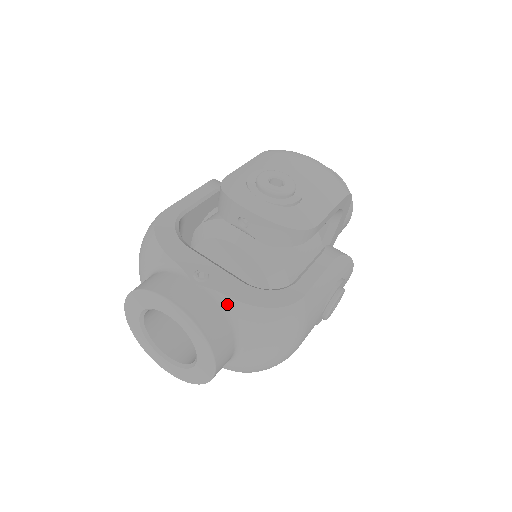
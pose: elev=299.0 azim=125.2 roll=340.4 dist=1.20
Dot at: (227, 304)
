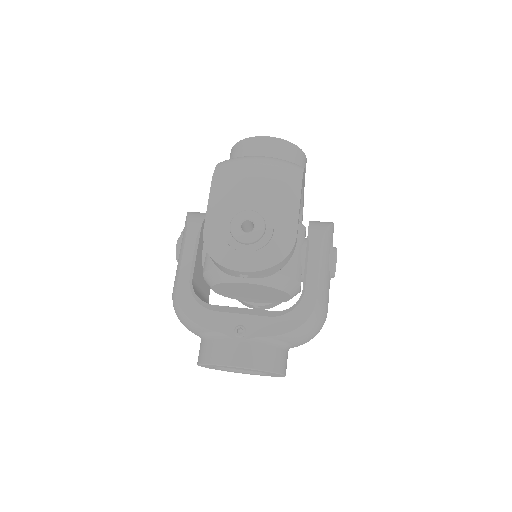
Dot at: (269, 339)
